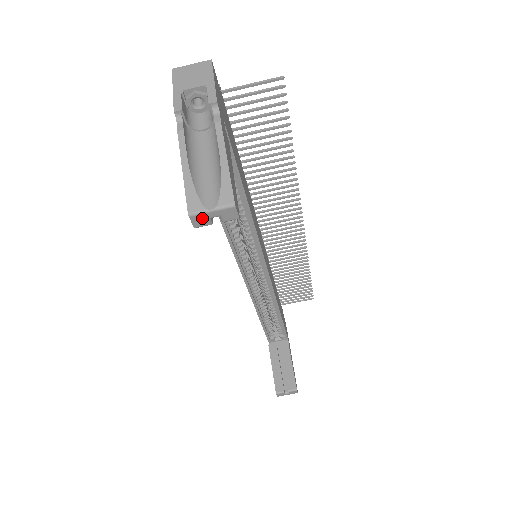
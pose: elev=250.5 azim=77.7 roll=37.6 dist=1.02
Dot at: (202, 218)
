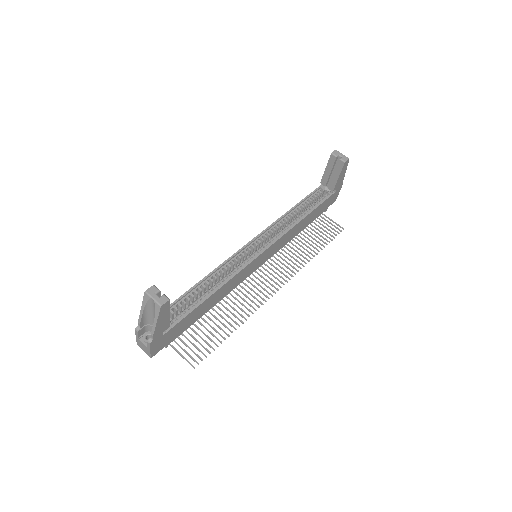
Dot at: (338, 153)
